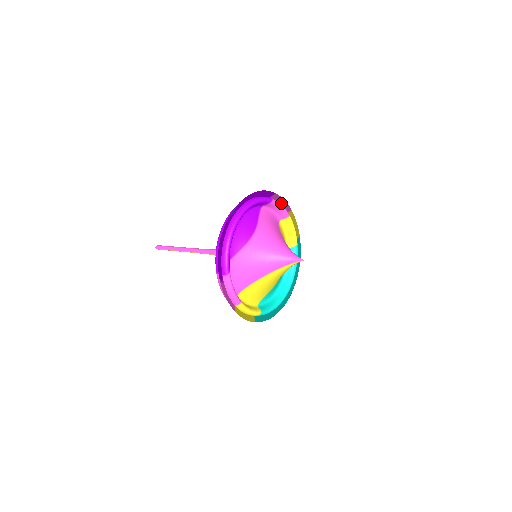
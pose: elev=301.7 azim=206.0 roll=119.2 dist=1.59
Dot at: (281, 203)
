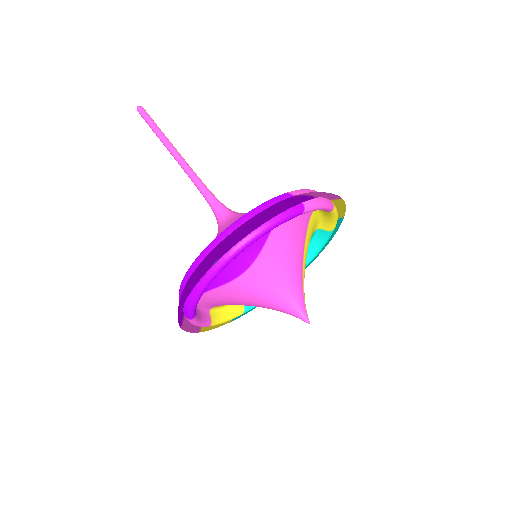
Dot at: (324, 196)
